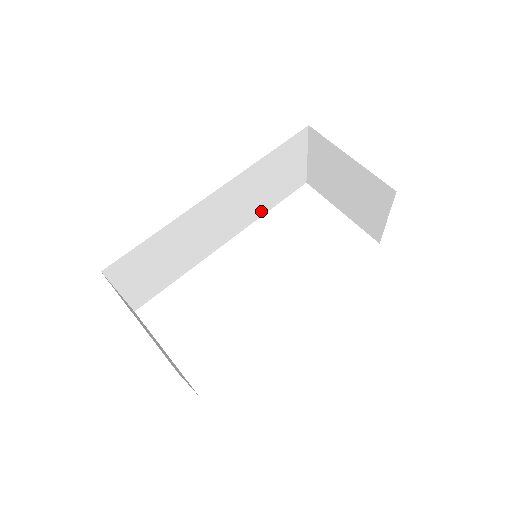
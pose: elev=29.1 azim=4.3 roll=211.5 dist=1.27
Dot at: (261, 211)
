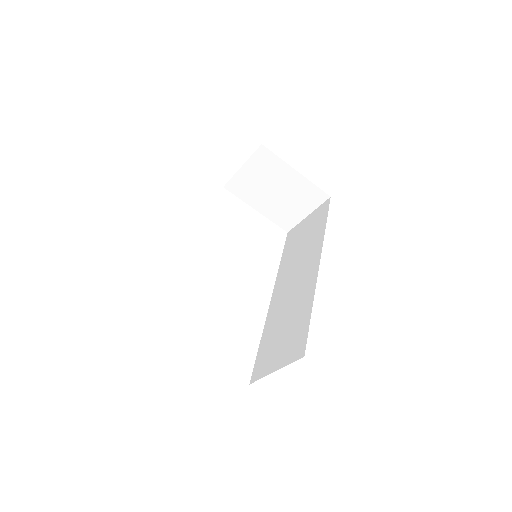
Dot at: occluded
